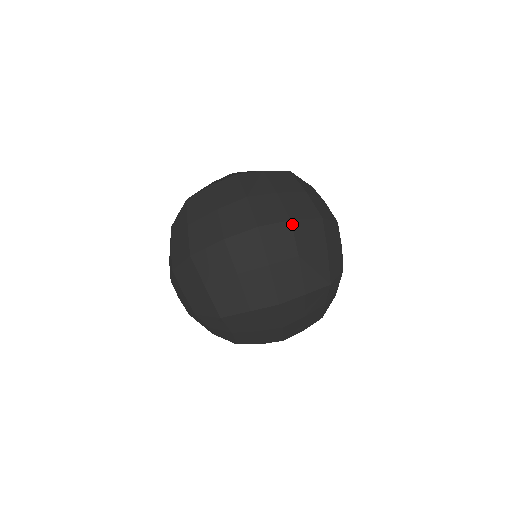
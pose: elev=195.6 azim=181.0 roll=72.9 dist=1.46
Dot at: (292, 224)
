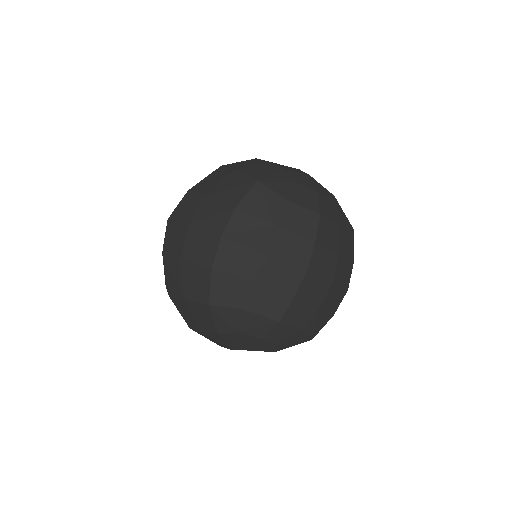
Dot at: (190, 191)
